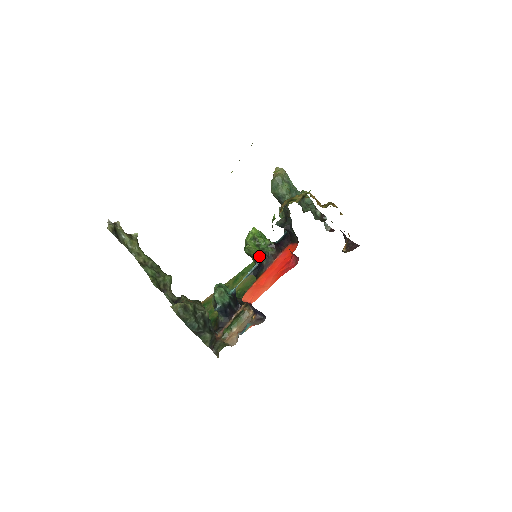
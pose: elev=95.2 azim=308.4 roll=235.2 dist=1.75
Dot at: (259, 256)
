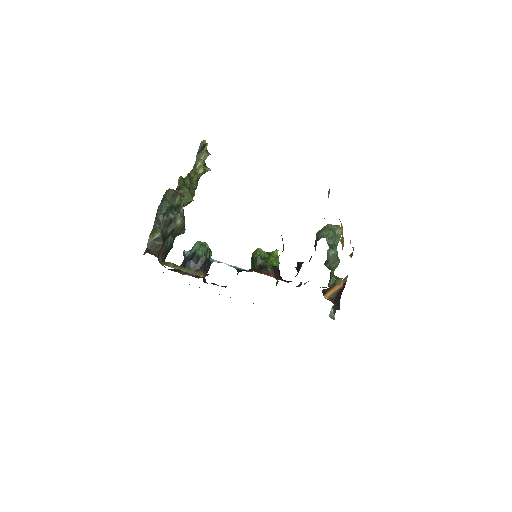
Dot at: (258, 263)
